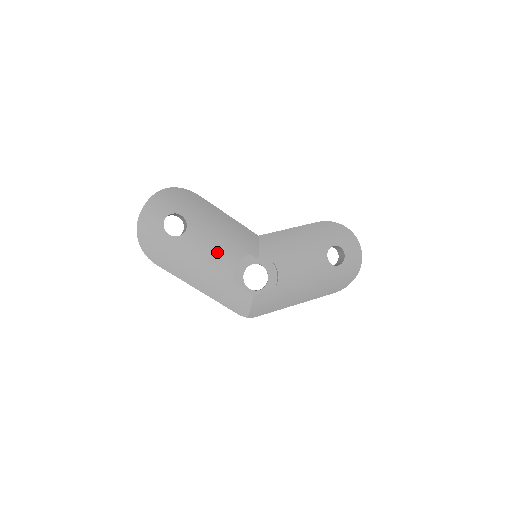
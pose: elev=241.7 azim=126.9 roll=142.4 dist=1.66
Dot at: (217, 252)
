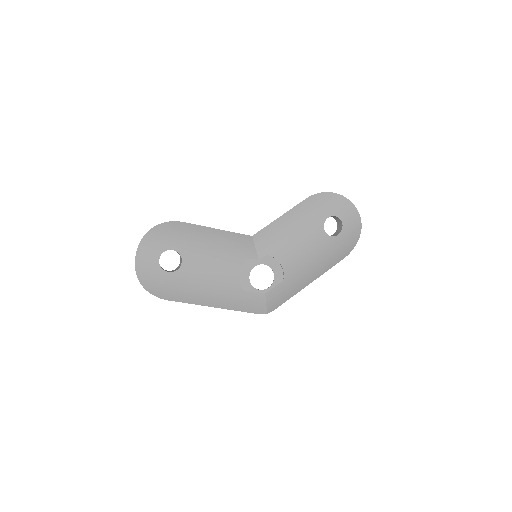
Dot at: (218, 270)
